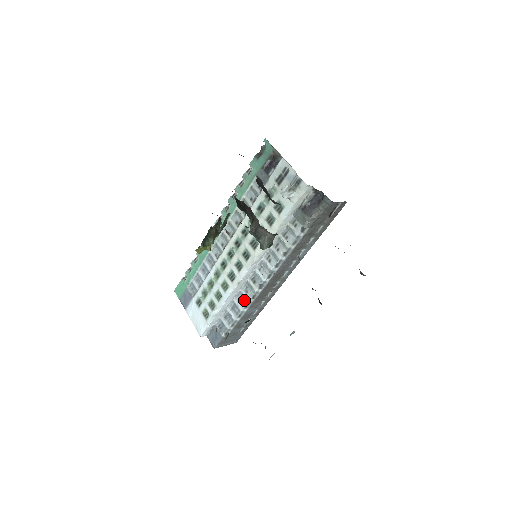
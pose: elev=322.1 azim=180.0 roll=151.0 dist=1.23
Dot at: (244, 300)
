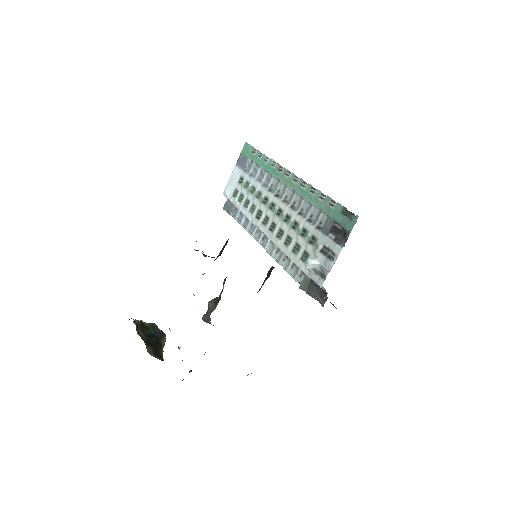
Dot at: (252, 231)
